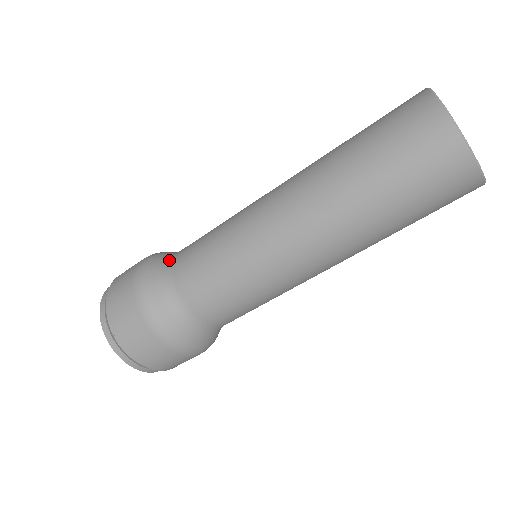
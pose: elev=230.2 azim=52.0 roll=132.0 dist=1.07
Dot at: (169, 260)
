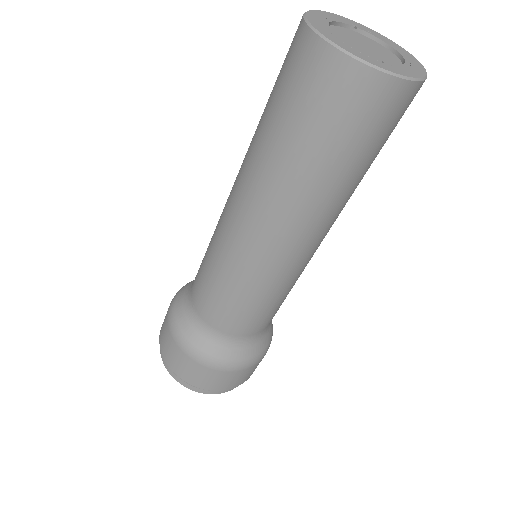
Dot at: (200, 324)
